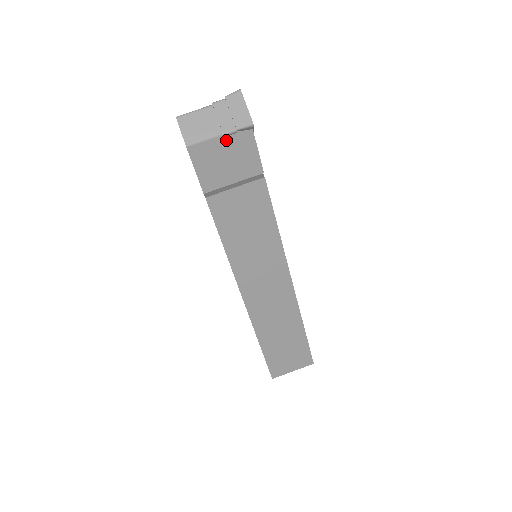
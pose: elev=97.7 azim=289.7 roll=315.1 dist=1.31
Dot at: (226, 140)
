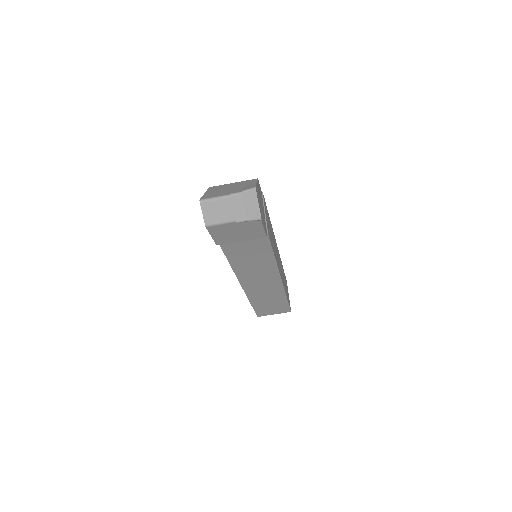
Dot at: (238, 224)
